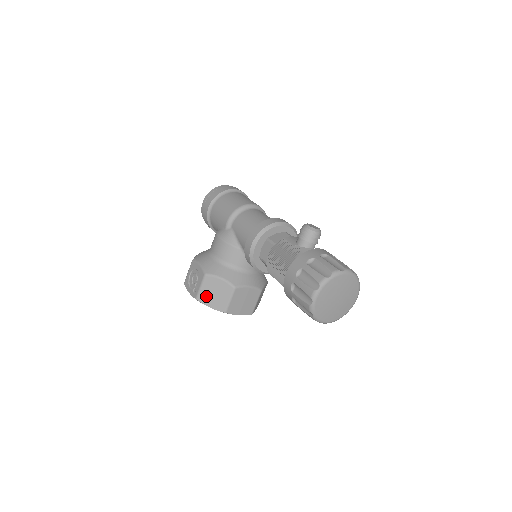
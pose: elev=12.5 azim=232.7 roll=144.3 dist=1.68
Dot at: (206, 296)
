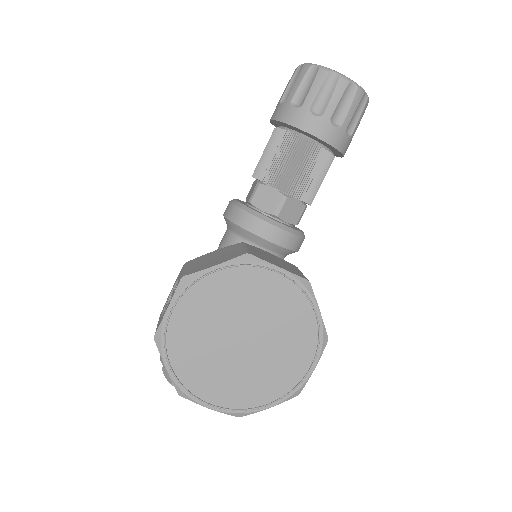
Dot at: (199, 266)
